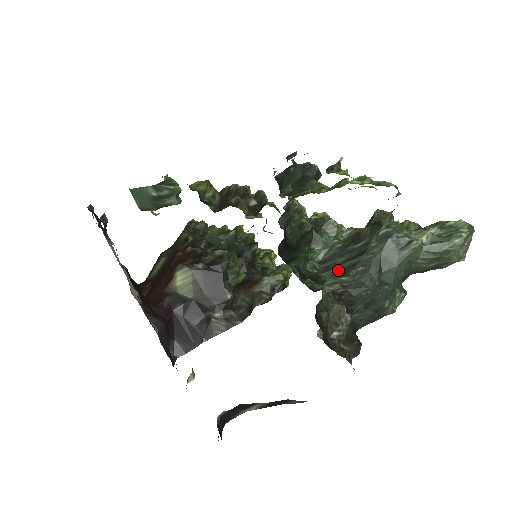
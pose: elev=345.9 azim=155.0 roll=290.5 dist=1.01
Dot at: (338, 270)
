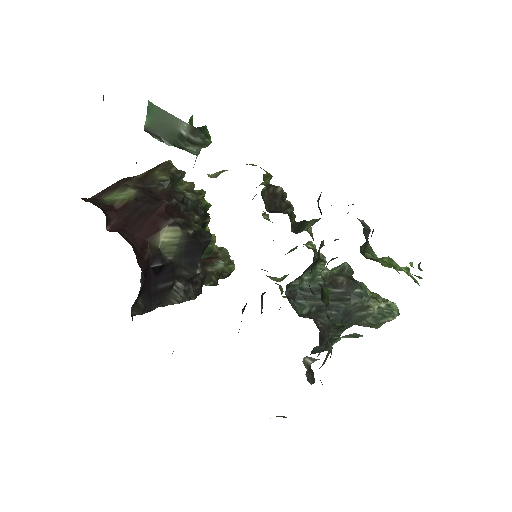
Dot at: (316, 304)
